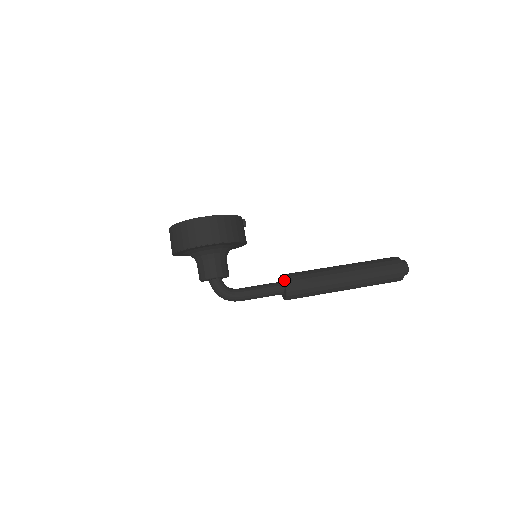
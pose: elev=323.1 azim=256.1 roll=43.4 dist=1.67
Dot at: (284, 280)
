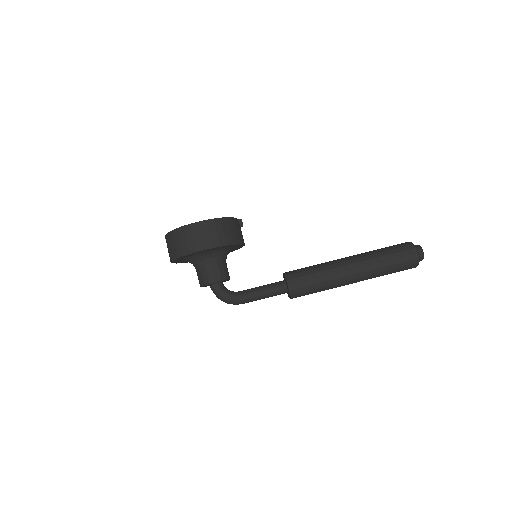
Dot at: (286, 279)
